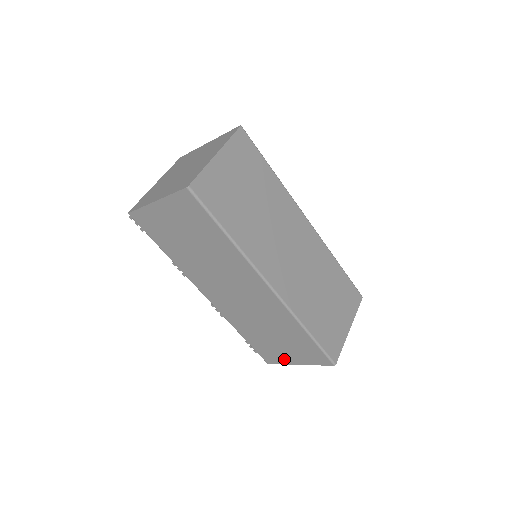
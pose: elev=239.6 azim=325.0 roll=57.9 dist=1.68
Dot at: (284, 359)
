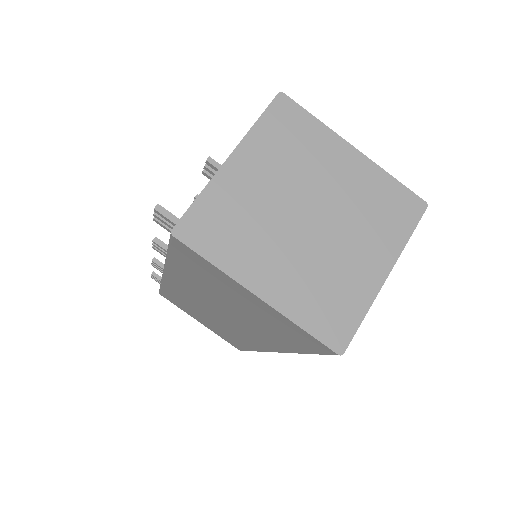
Dot at: (189, 313)
